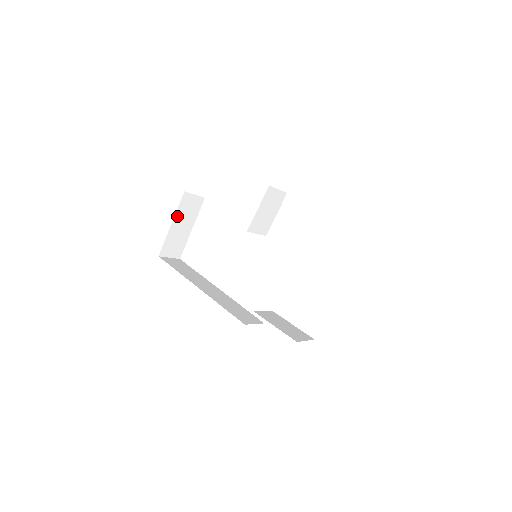
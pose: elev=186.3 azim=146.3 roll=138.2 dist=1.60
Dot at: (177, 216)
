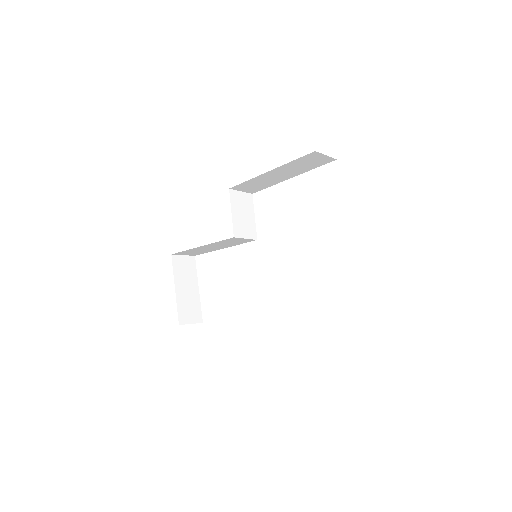
Dot at: (177, 280)
